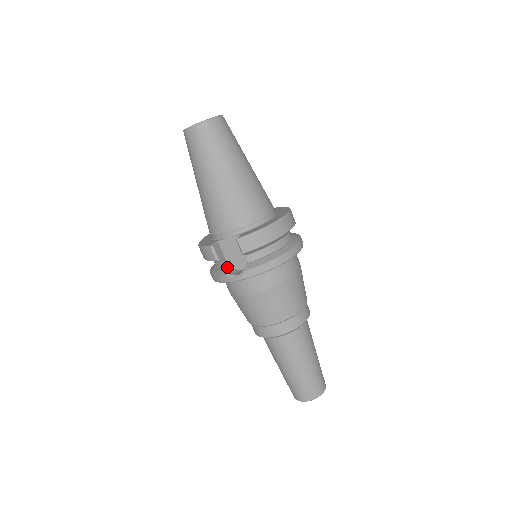
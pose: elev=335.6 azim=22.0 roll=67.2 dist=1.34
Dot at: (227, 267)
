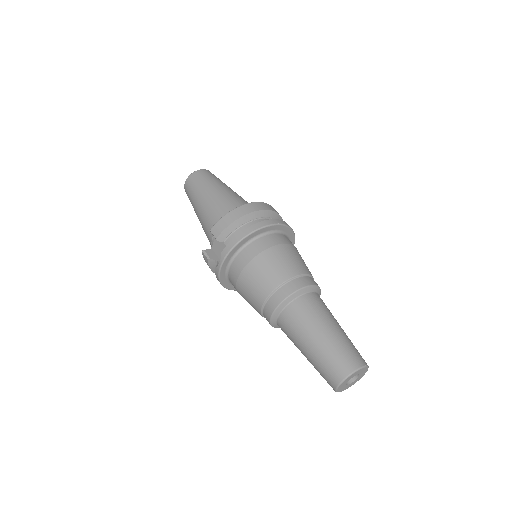
Dot at: occluded
